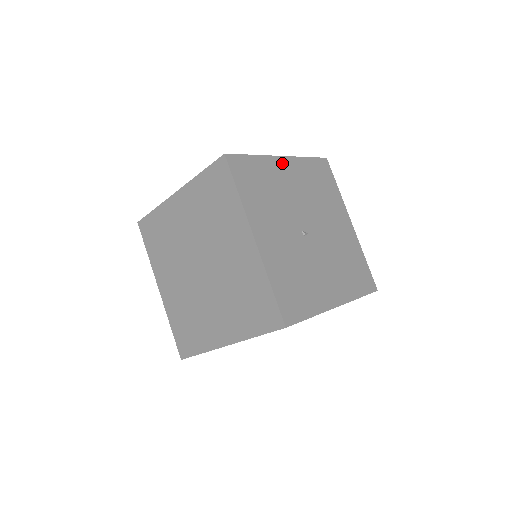
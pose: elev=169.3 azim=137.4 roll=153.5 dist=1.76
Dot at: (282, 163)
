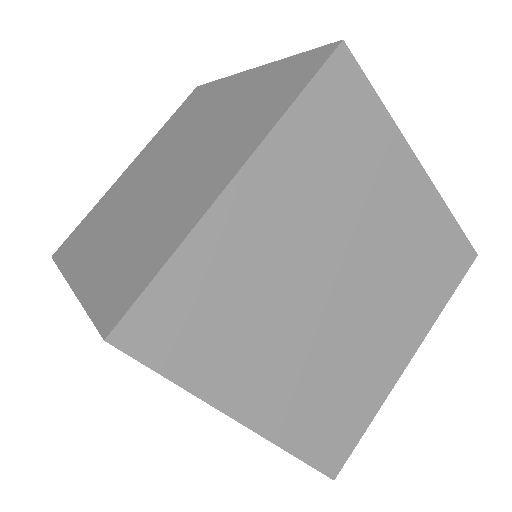
Dot at: occluded
